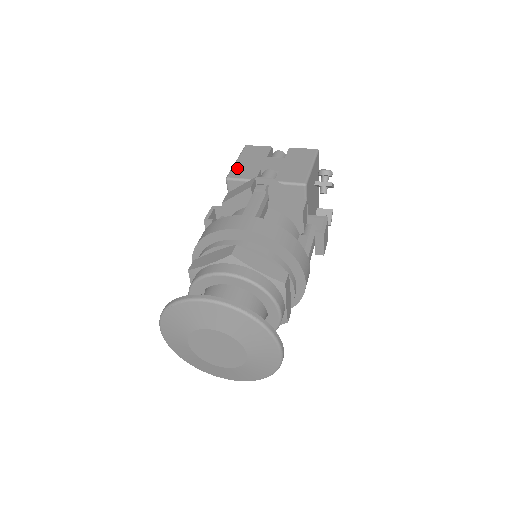
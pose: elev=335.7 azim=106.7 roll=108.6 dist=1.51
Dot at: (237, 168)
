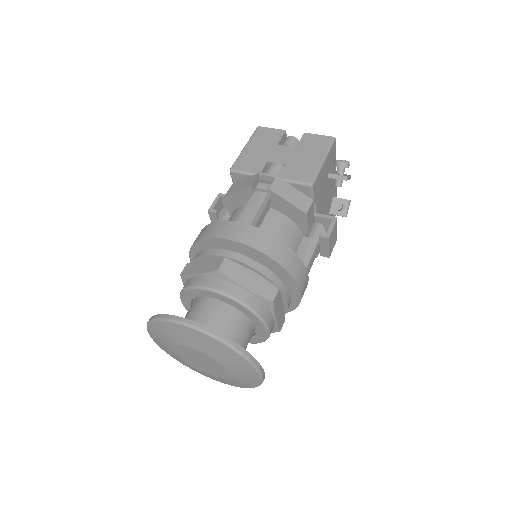
Dot at: (243, 157)
